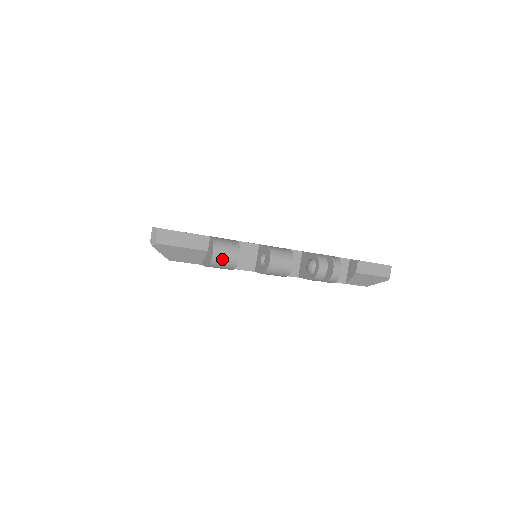
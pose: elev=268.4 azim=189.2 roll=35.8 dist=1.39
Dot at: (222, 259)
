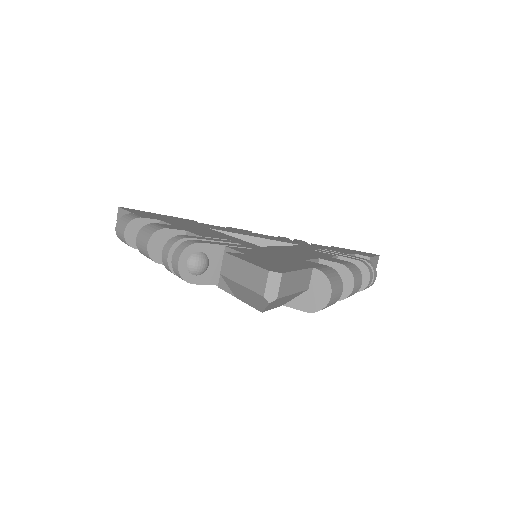
Dot at: (333, 301)
